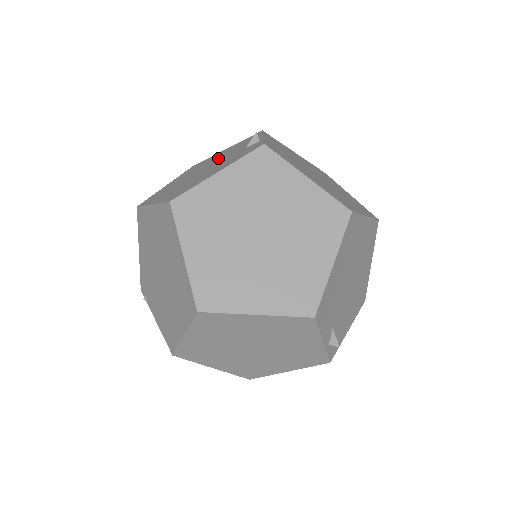
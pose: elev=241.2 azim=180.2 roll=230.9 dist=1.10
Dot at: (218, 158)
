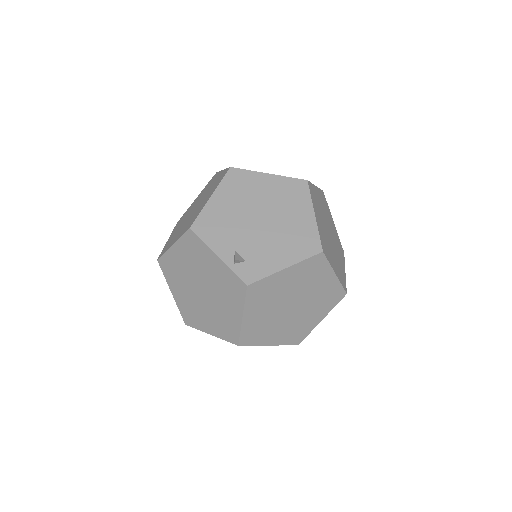
Dot at: occluded
